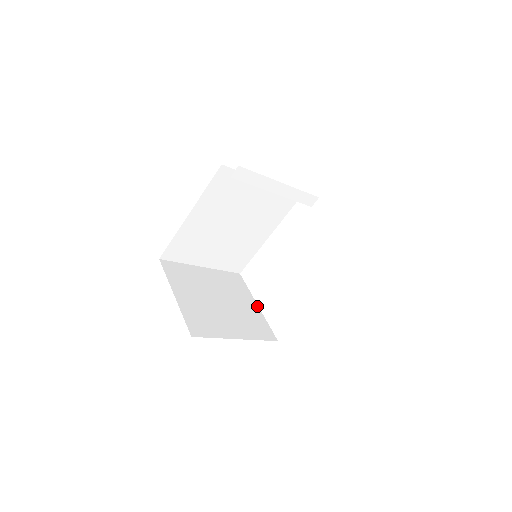
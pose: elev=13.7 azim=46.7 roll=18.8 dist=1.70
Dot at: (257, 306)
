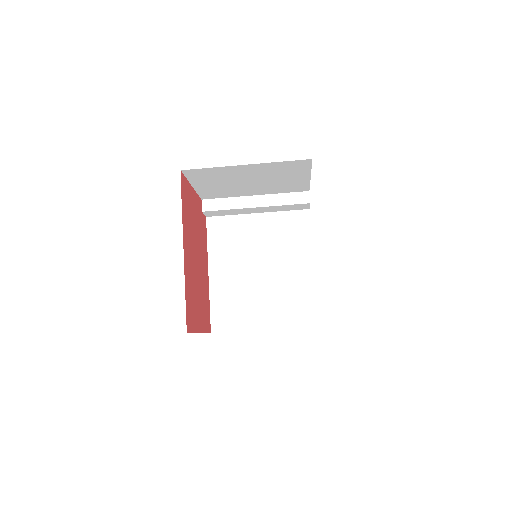
Dot at: occluded
